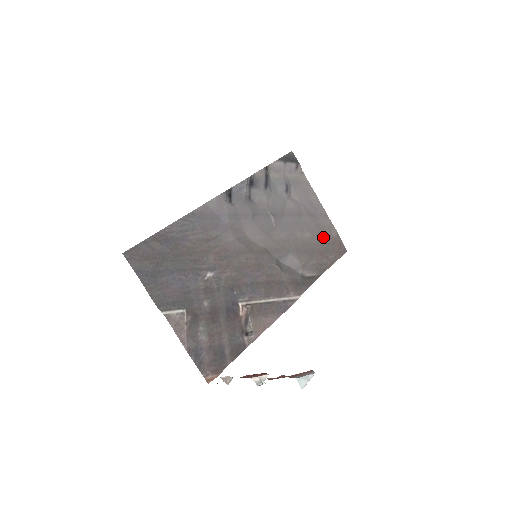
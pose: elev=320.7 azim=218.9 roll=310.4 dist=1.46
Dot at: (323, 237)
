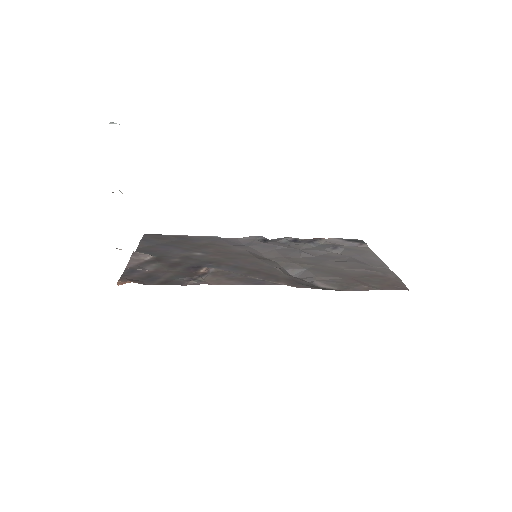
Dot at: (369, 274)
